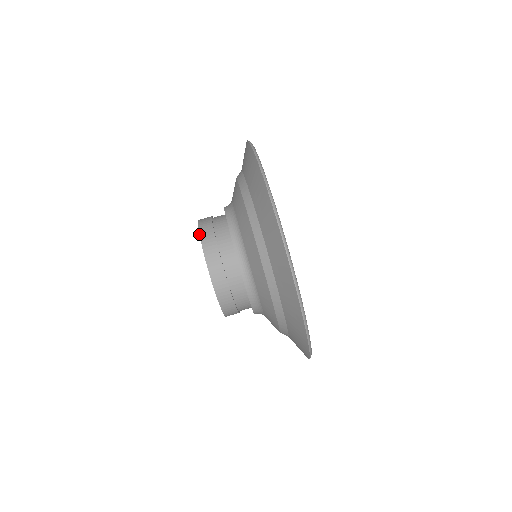
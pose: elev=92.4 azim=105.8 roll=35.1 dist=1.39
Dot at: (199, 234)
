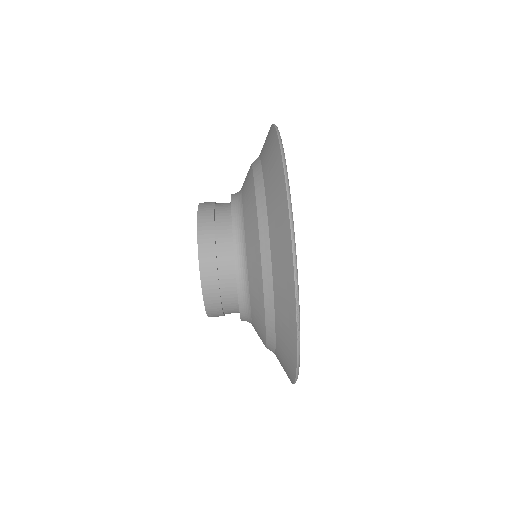
Dot at: (199, 266)
